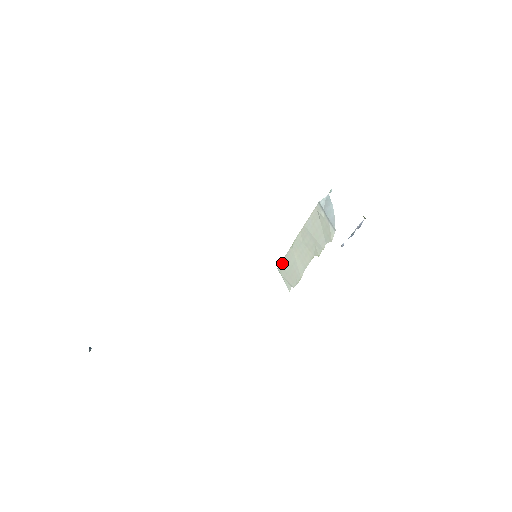
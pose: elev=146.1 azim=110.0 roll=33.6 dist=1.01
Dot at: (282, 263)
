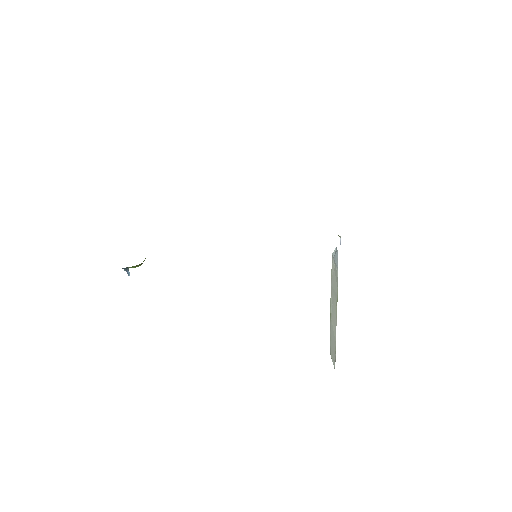
Dot at: (330, 342)
